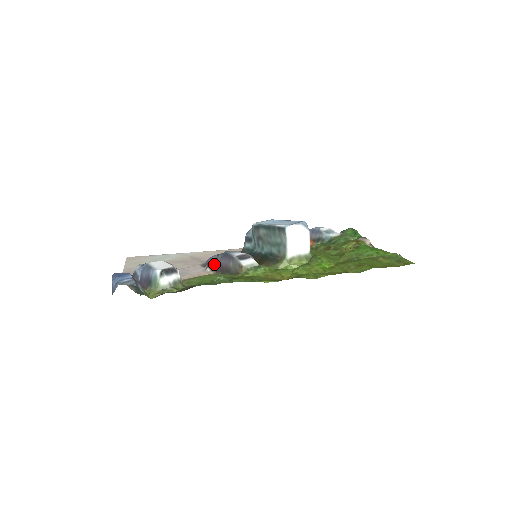
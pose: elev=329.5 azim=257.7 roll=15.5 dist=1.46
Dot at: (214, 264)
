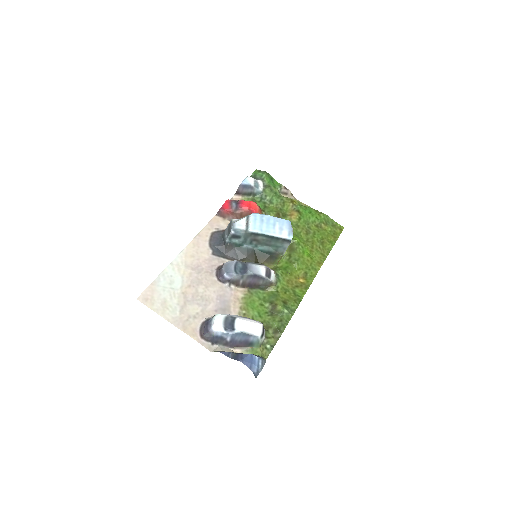
Dot at: (239, 282)
